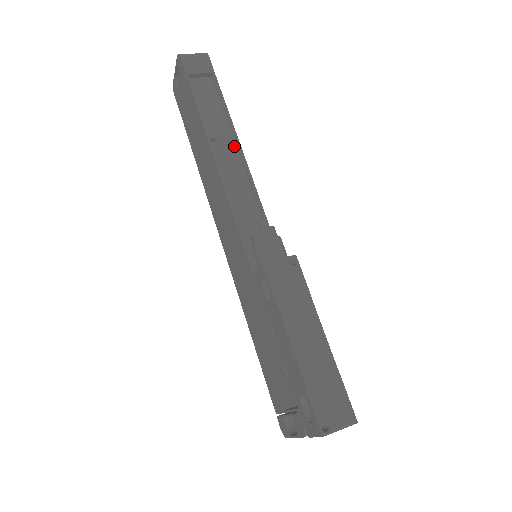
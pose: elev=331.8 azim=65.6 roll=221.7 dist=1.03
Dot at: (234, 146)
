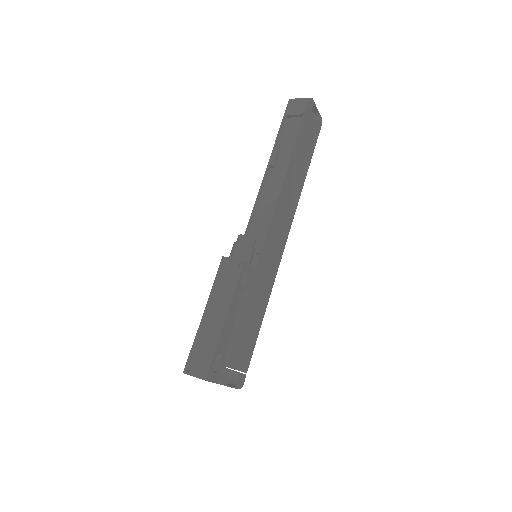
Dot at: (285, 173)
